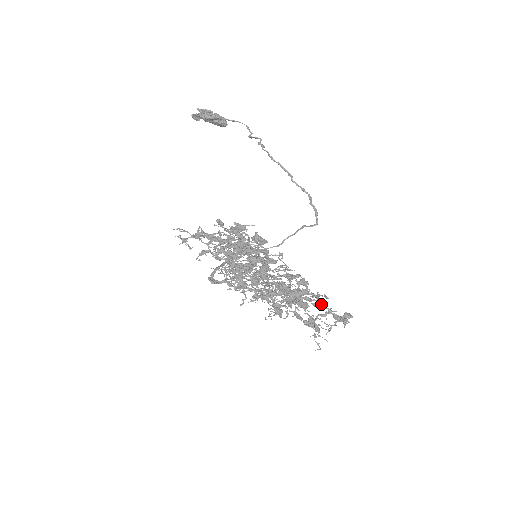
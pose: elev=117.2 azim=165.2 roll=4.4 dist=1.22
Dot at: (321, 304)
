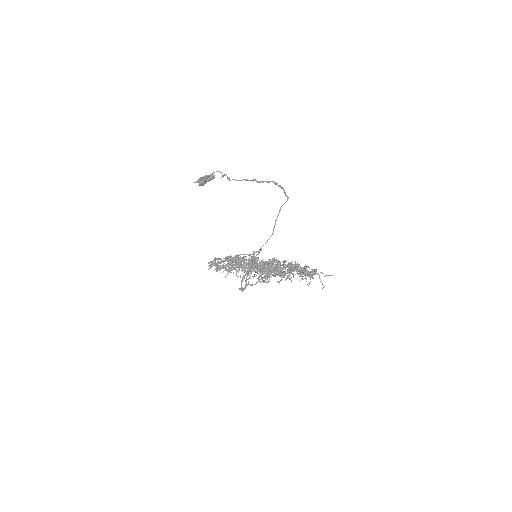
Dot at: (278, 273)
